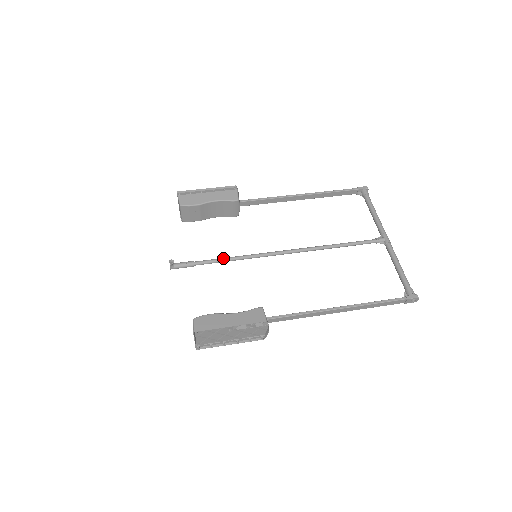
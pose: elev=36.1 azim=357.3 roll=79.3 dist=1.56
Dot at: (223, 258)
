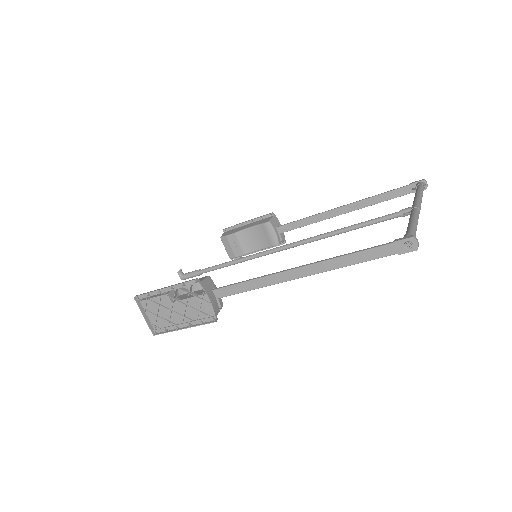
Dot at: (225, 262)
